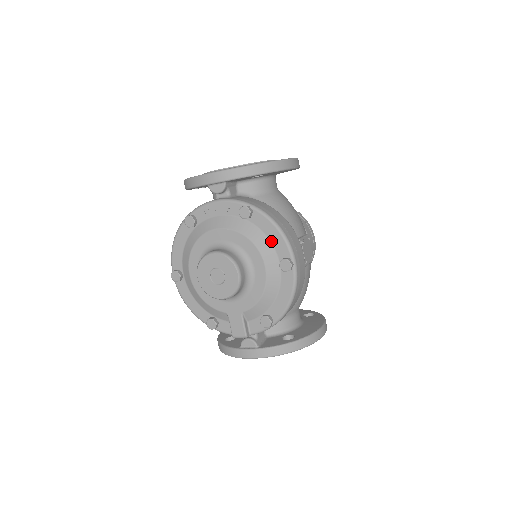
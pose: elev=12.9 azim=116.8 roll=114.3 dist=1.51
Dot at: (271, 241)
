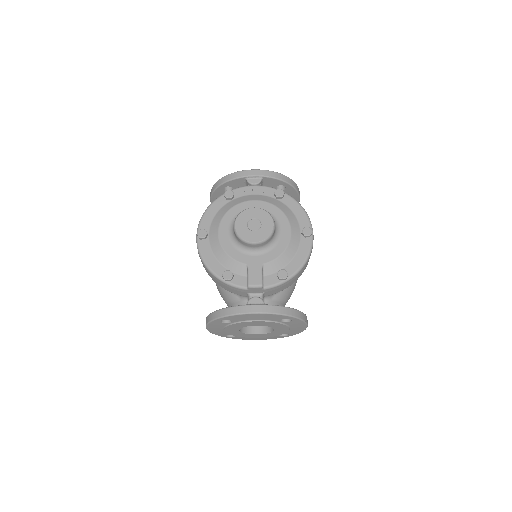
Dot at: (296, 216)
